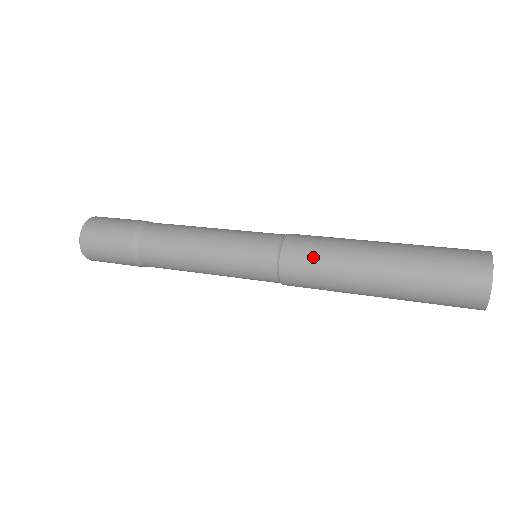
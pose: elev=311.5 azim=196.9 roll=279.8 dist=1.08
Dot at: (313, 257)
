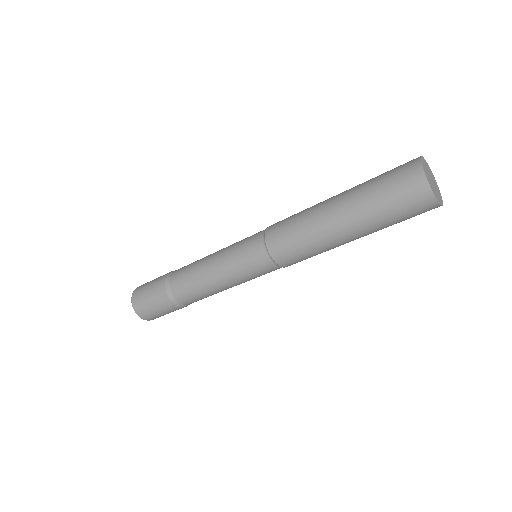
Dot at: (289, 219)
